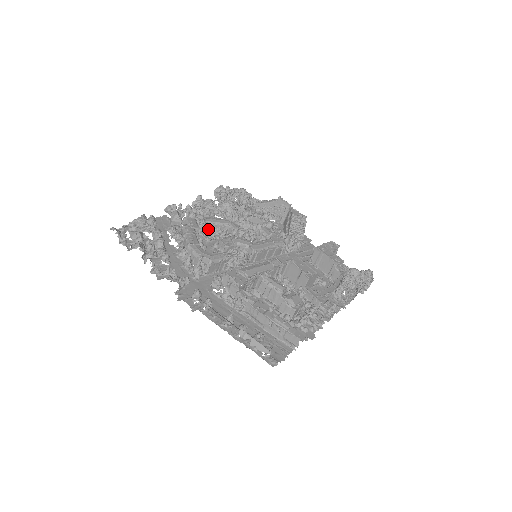
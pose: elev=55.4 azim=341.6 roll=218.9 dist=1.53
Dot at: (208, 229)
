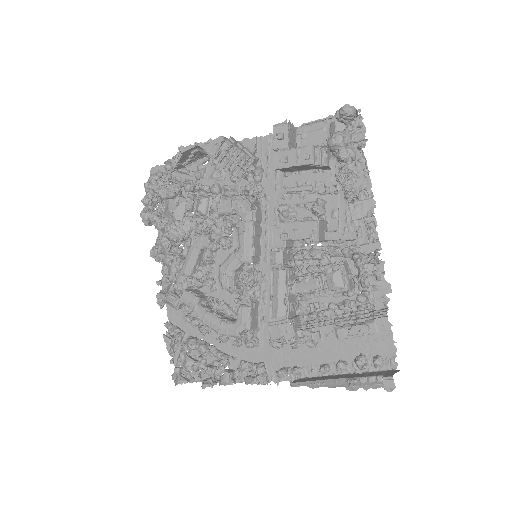
Dot at: (199, 275)
